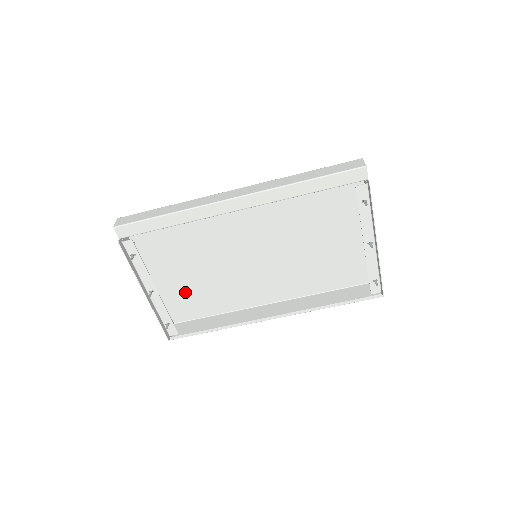
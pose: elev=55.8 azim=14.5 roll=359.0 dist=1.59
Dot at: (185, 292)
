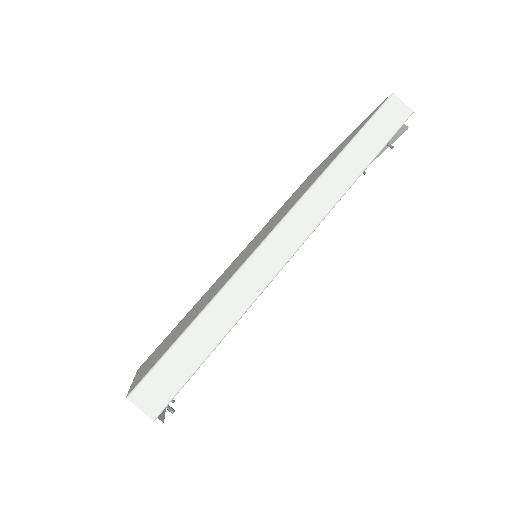
Dot at: occluded
